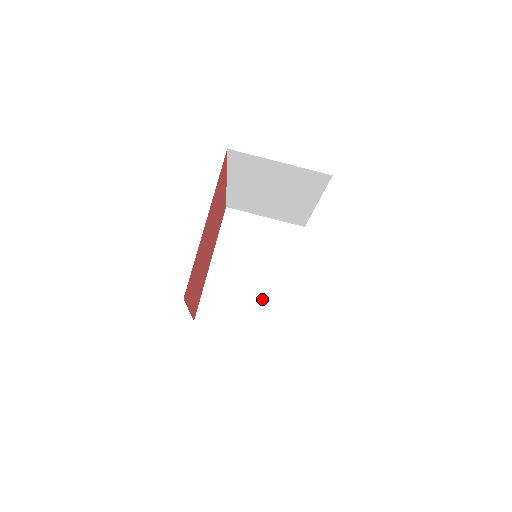
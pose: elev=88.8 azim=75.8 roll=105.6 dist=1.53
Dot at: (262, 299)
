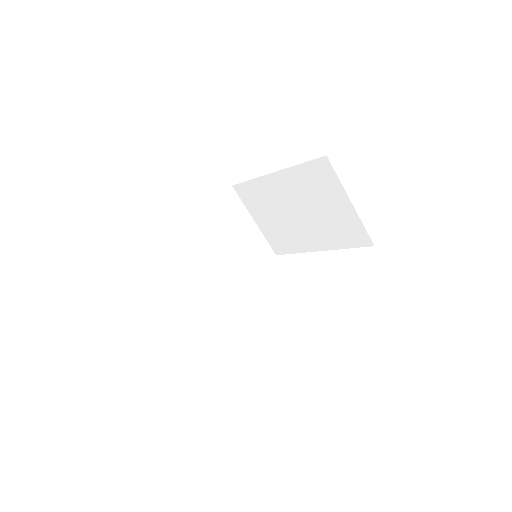
Dot at: (208, 291)
